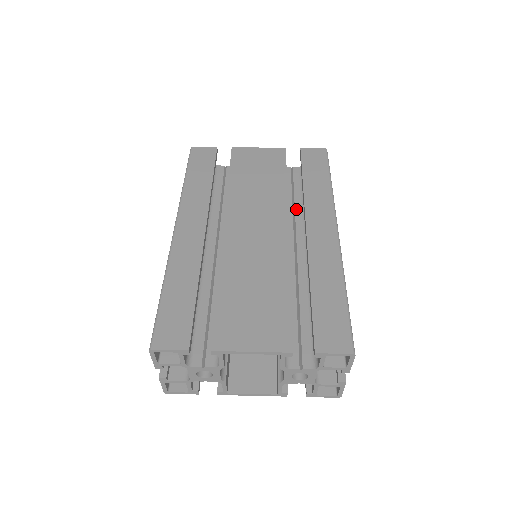
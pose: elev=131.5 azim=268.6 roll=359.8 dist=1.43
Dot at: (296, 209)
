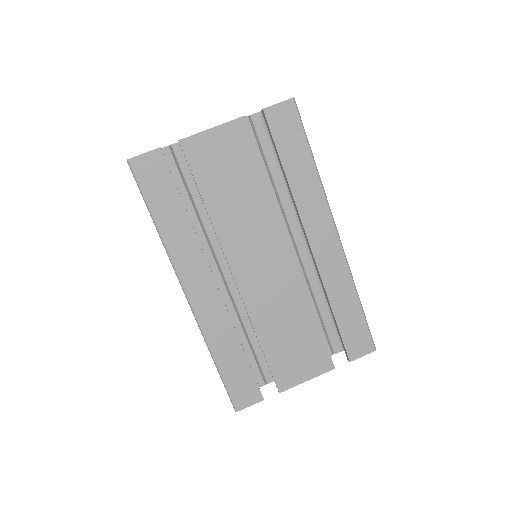
Dot at: (278, 190)
